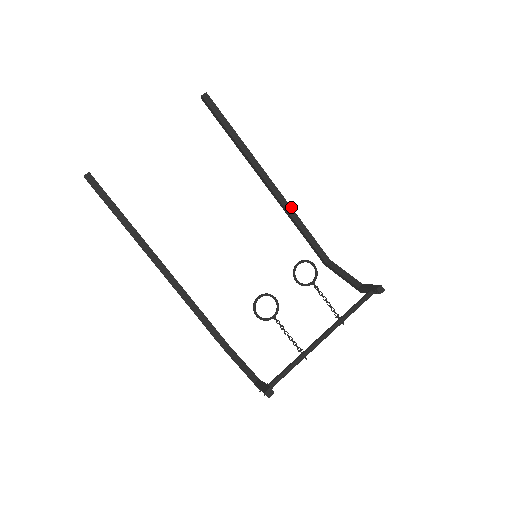
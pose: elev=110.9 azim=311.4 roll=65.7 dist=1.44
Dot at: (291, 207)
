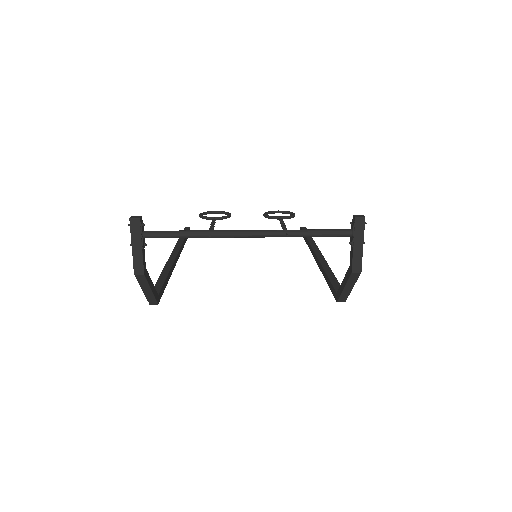
Dot at: occluded
